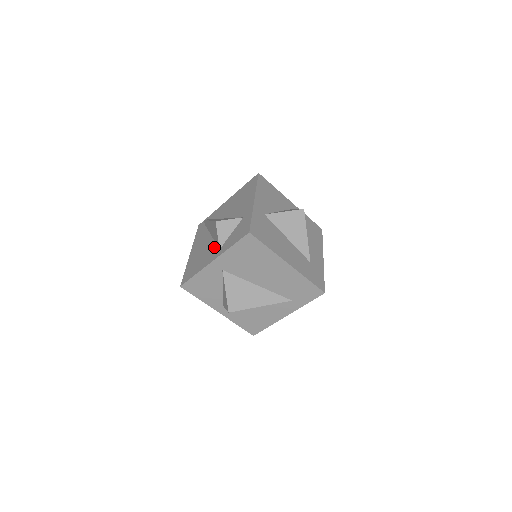
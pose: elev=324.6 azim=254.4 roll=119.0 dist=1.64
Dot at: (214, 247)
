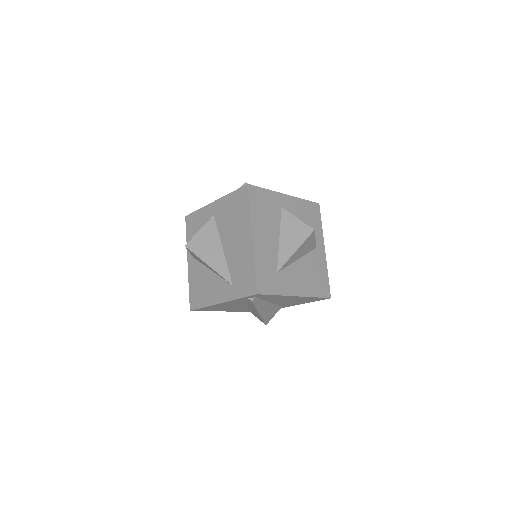
Dot at: occluded
